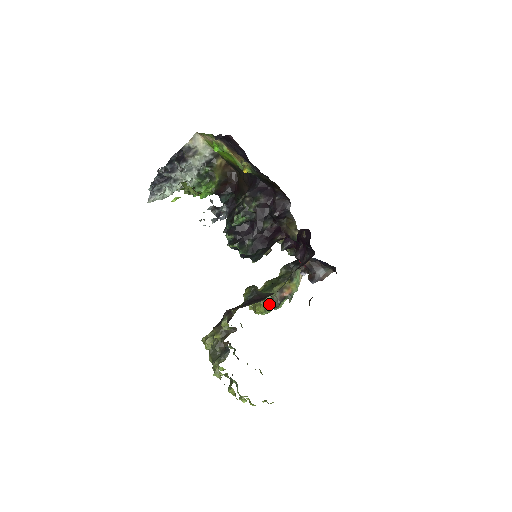
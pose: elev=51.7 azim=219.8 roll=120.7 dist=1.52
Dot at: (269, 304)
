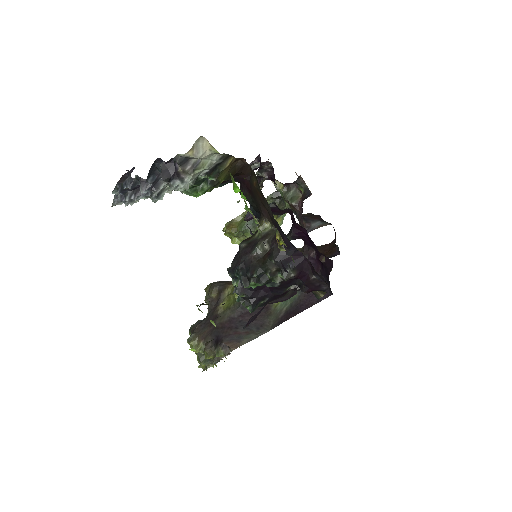
Dot at: occluded
